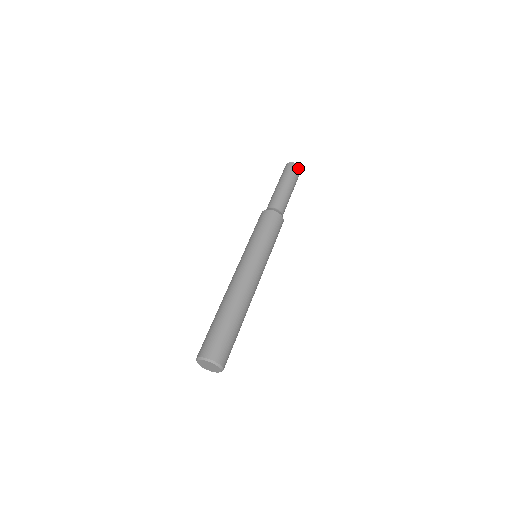
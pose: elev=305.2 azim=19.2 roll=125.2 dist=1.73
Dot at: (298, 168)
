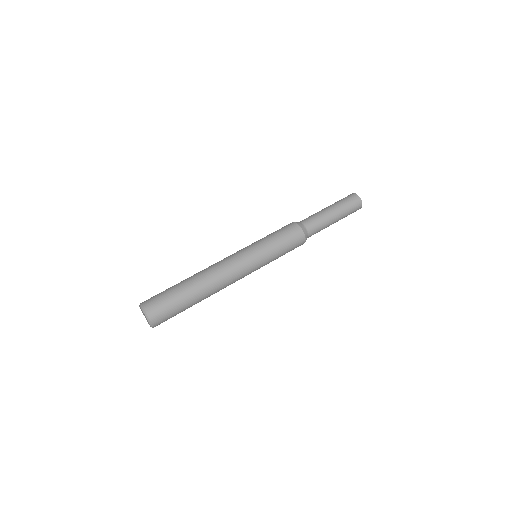
Dot at: (357, 200)
